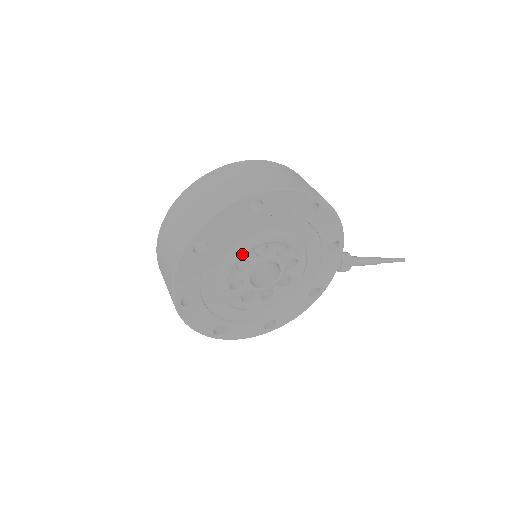
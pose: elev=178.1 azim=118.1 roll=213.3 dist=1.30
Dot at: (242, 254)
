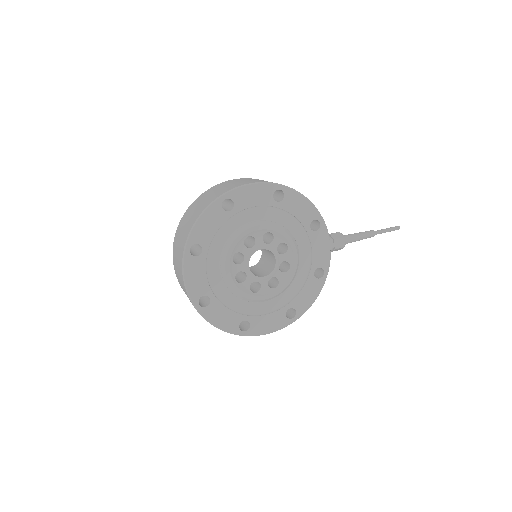
Dot at: (233, 248)
